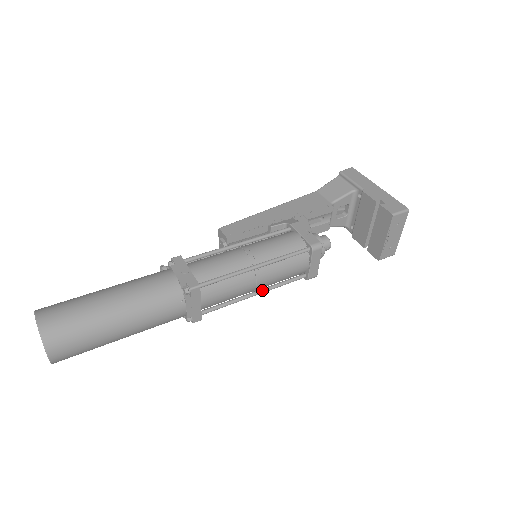
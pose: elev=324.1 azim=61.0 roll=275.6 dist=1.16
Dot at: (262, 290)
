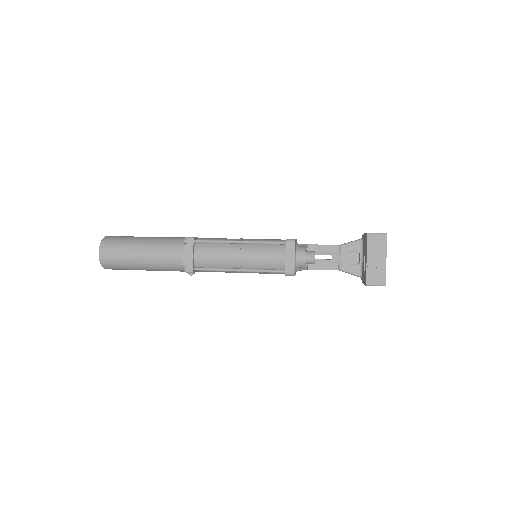
Dot at: (245, 269)
